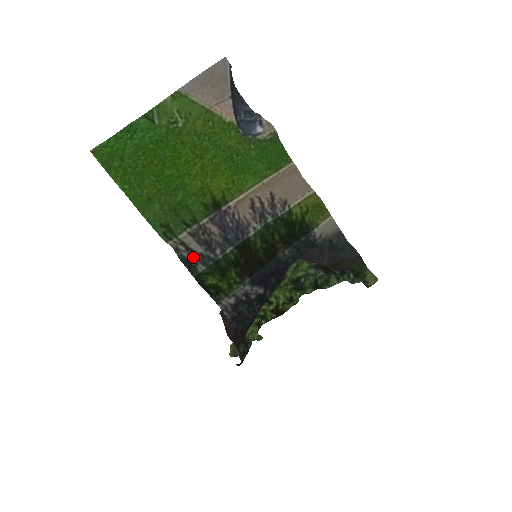
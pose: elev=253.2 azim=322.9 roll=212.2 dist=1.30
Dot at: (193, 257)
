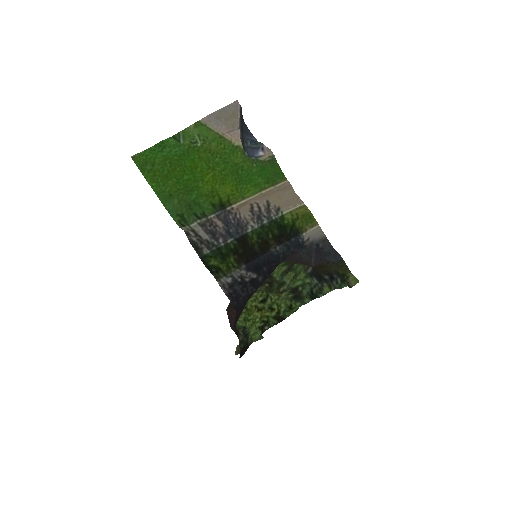
Dot at: (200, 242)
